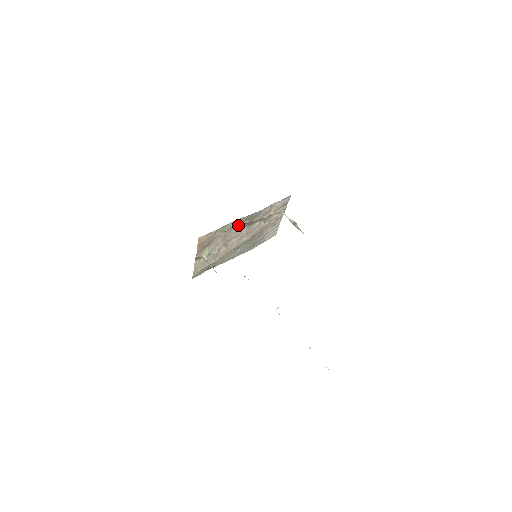
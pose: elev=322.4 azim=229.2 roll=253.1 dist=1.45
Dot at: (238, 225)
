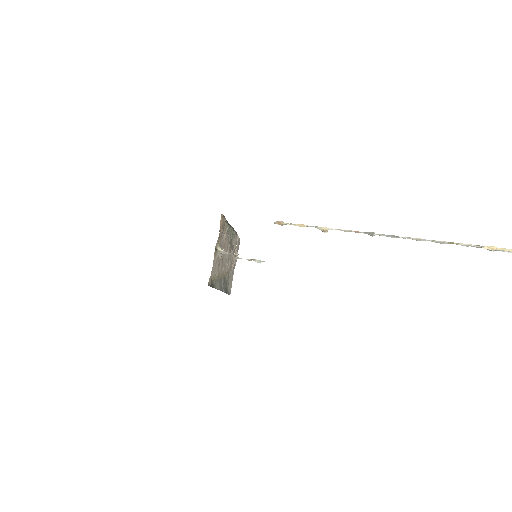
Dot at: (228, 235)
